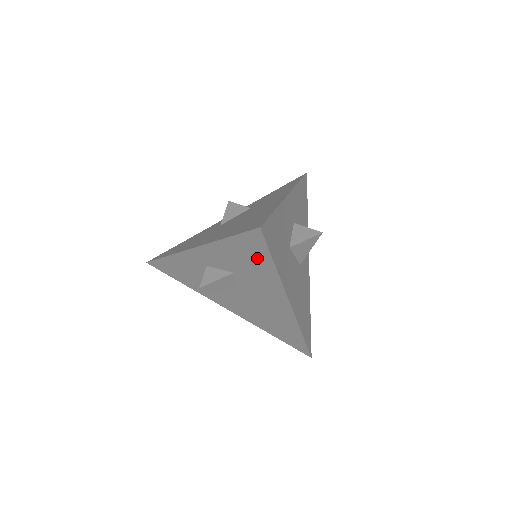
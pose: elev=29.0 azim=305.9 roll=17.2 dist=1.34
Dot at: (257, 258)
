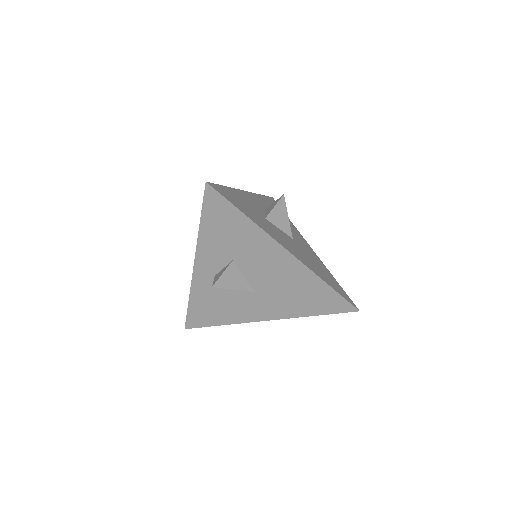
Dot at: (230, 220)
